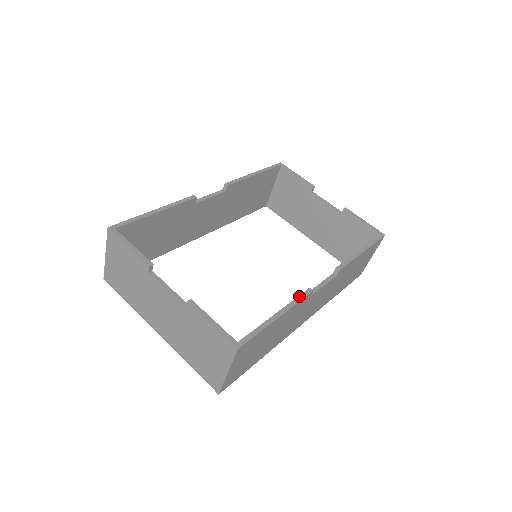
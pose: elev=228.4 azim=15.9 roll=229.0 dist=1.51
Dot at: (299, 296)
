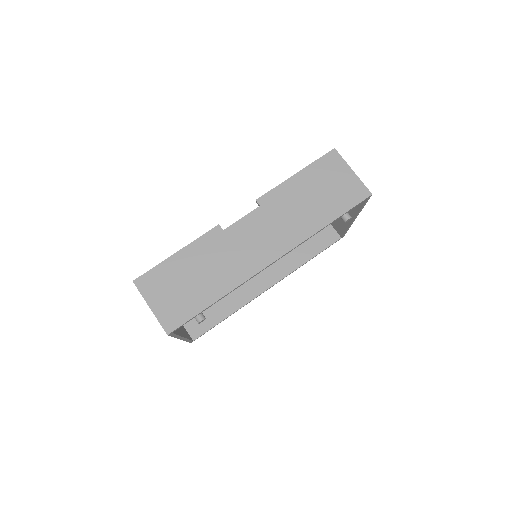
Dot at: (205, 235)
